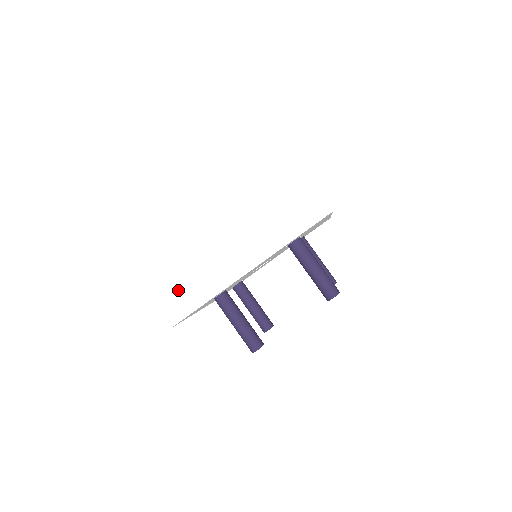
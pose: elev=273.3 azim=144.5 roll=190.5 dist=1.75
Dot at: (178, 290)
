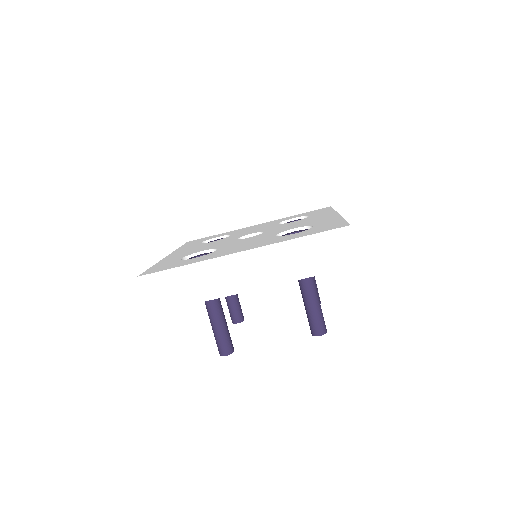
Dot at: (171, 280)
